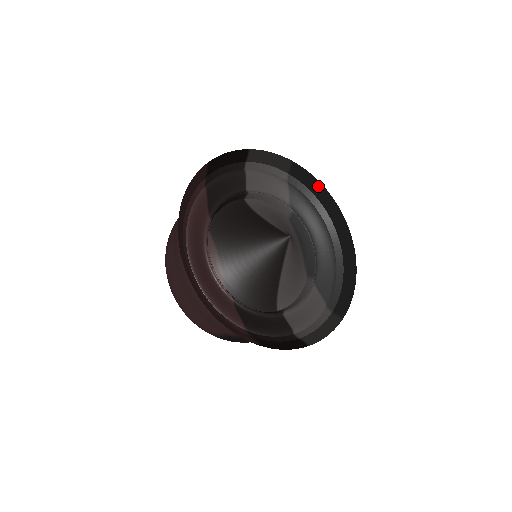
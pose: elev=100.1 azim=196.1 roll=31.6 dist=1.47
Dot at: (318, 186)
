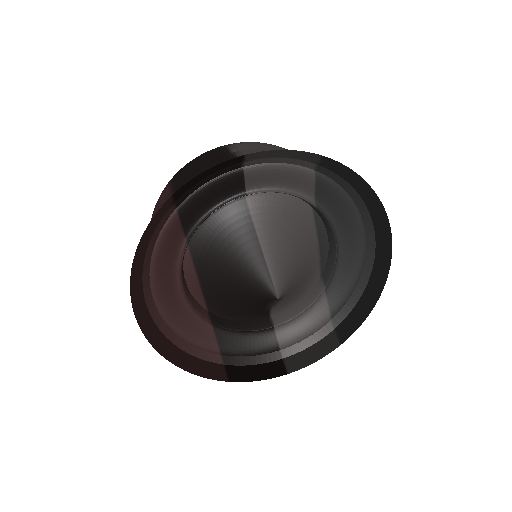
Dot at: (361, 184)
